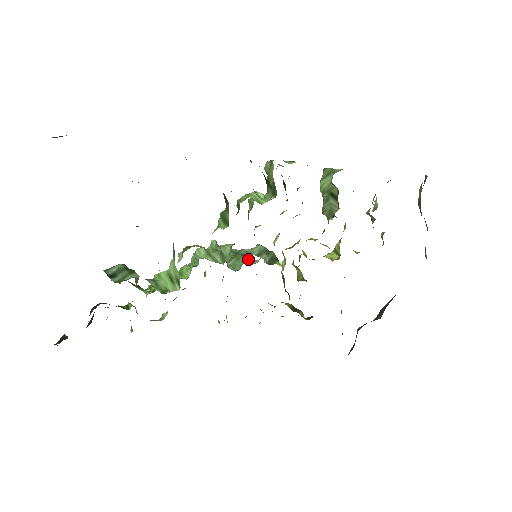
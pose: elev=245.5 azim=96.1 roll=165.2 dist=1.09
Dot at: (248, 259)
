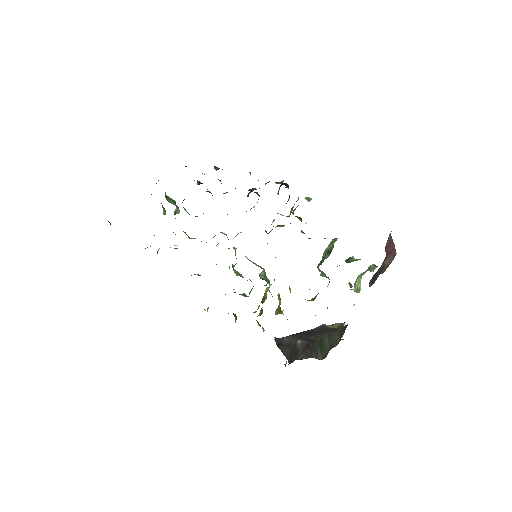
Dot at: occluded
